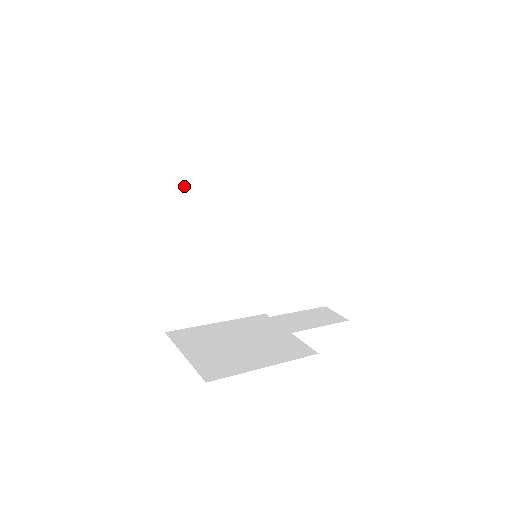
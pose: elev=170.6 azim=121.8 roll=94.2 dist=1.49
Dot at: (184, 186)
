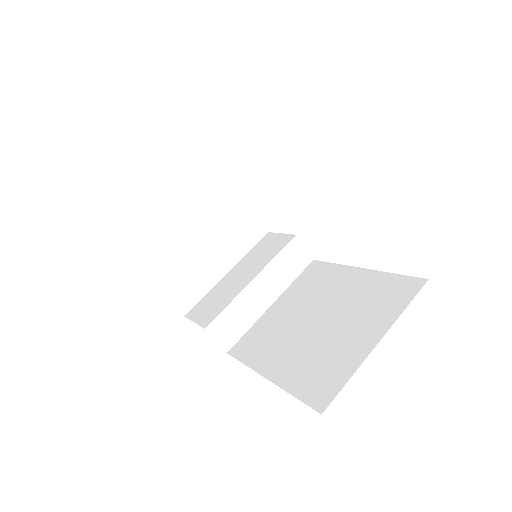
Dot at: occluded
